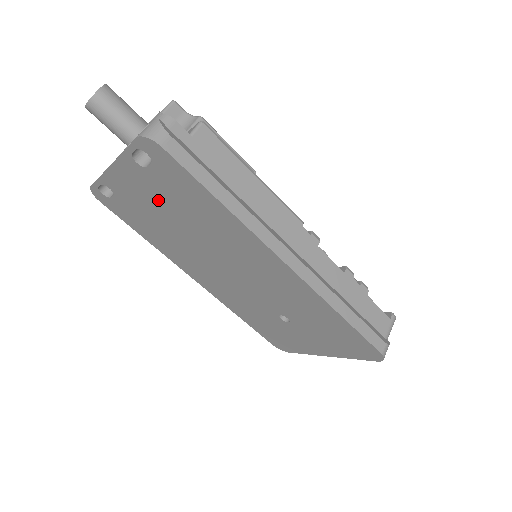
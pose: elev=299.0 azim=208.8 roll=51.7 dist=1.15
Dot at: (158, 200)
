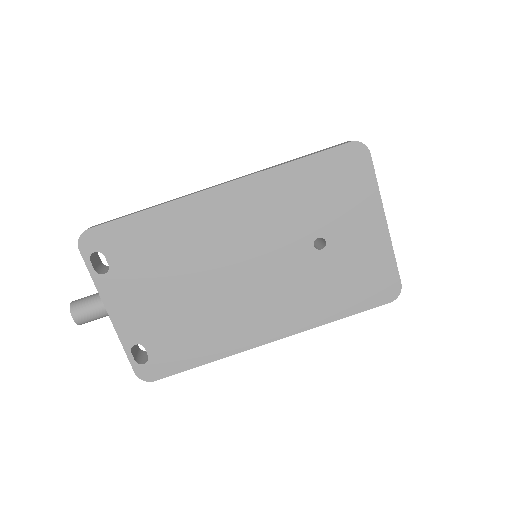
Dot at: (148, 287)
